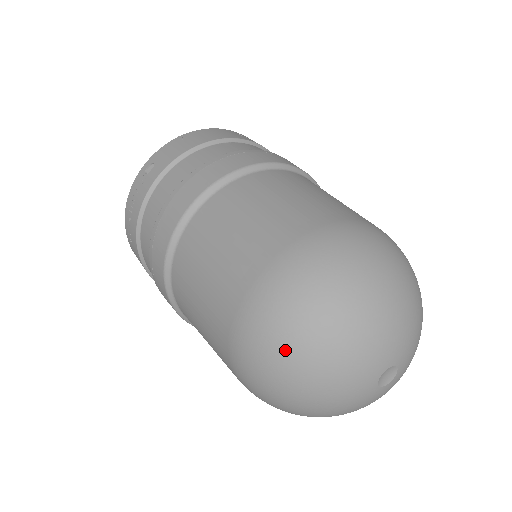
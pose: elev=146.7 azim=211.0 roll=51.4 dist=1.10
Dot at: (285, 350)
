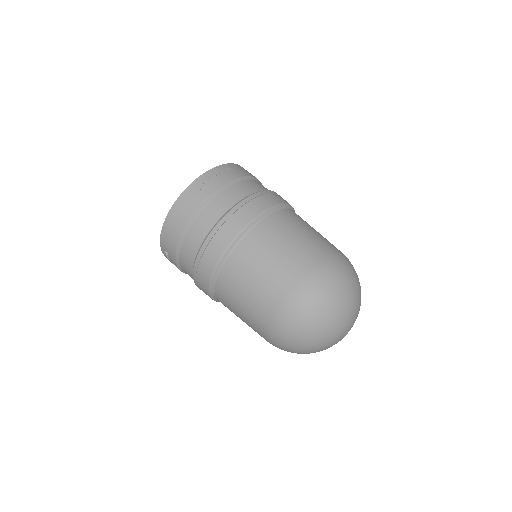
Dot at: occluded
